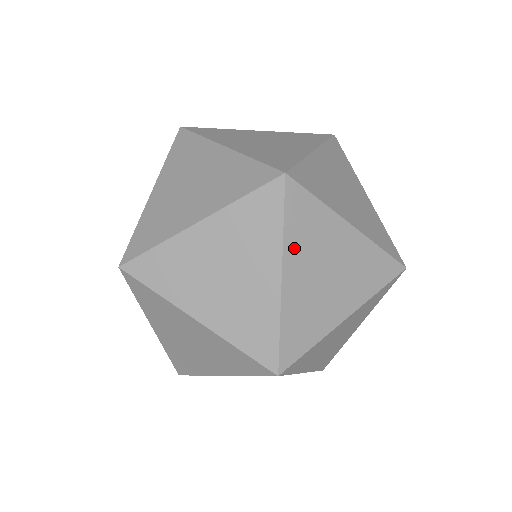
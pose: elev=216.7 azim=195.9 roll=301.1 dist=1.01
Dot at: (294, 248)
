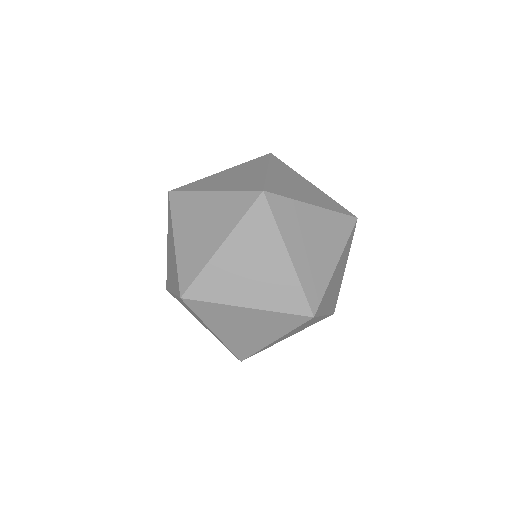
Dot at: (288, 234)
